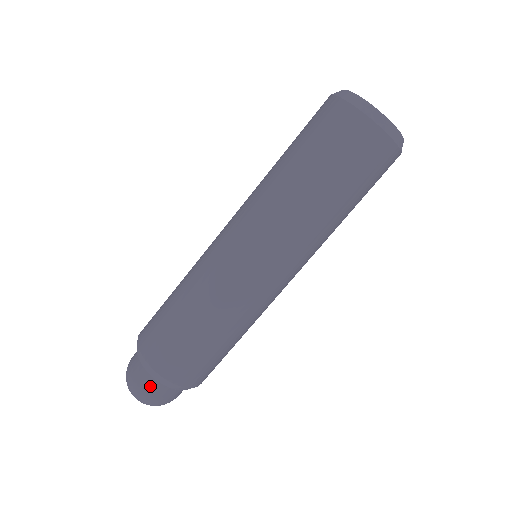
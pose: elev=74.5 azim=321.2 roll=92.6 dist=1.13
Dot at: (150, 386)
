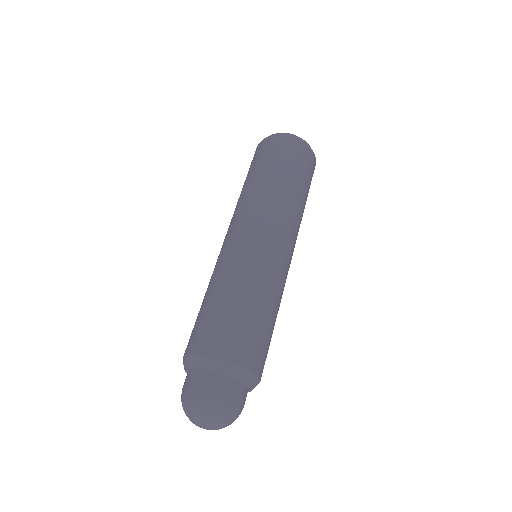
Dot at: (201, 381)
